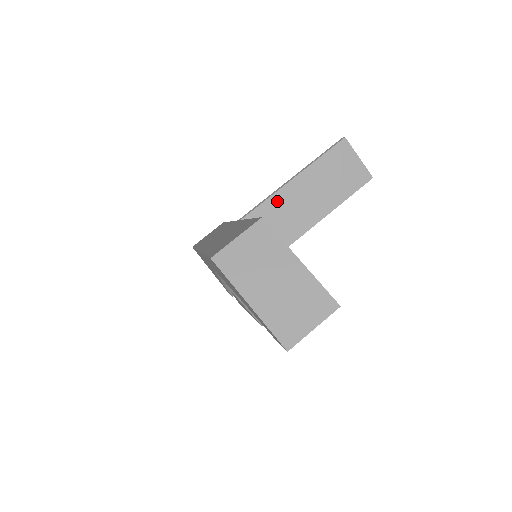
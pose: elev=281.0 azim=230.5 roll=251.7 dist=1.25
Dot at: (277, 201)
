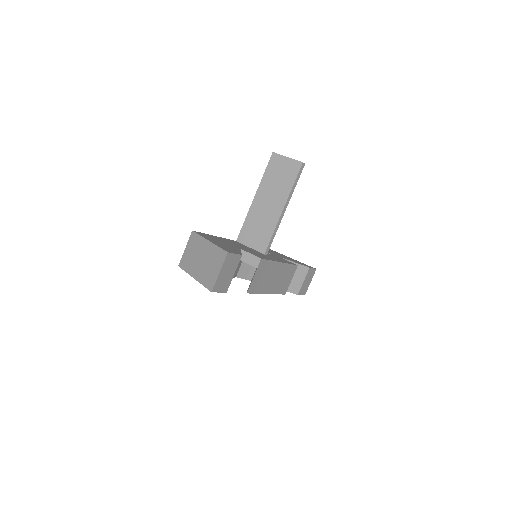
Dot at: (251, 216)
